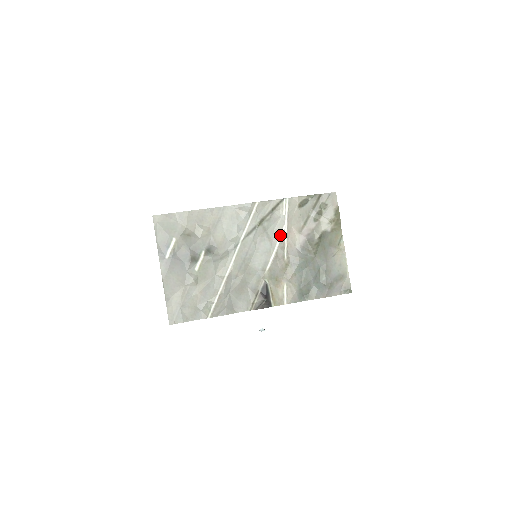
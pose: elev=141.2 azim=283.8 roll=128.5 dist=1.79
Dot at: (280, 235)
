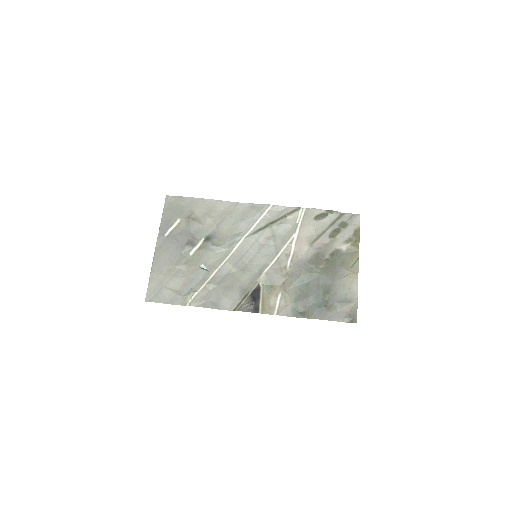
Dot at: (288, 242)
